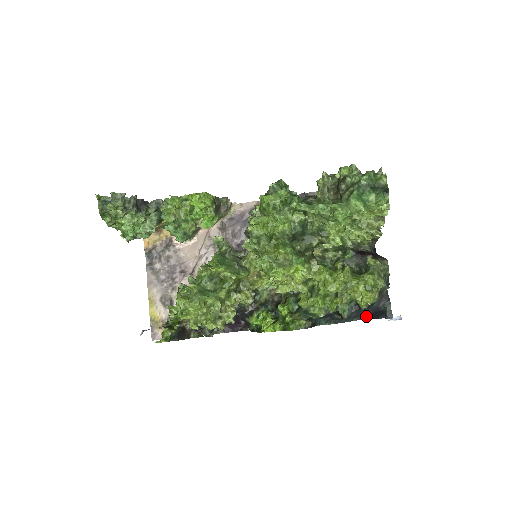
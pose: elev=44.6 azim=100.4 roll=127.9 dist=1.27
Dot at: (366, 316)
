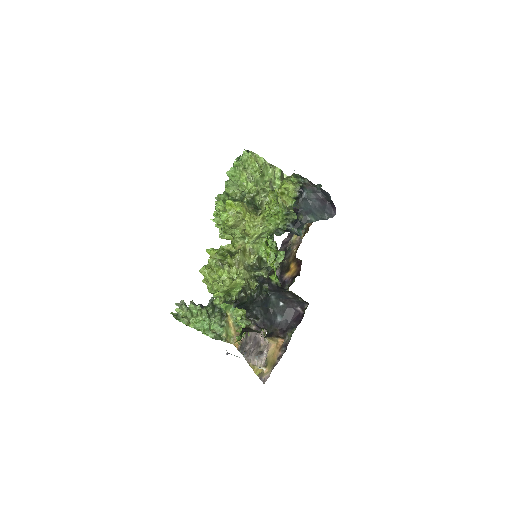
Dot at: (332, 211)
